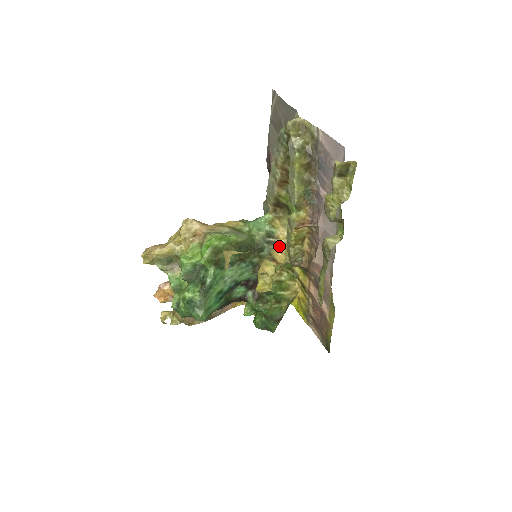
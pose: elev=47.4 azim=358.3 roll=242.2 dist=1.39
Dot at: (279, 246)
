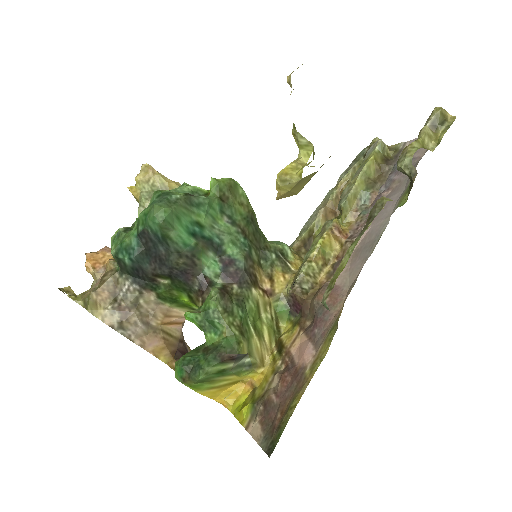
Dot at: (286, 270)
